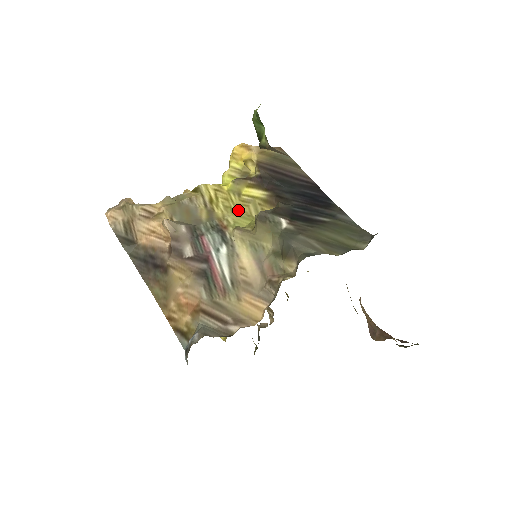
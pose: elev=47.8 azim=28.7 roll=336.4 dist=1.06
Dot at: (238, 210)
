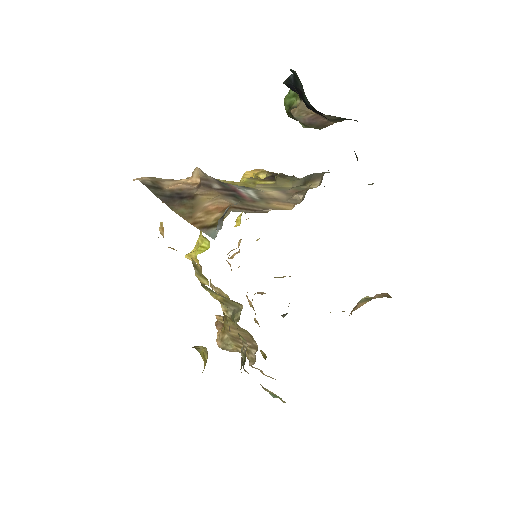
Dot at: occluded
